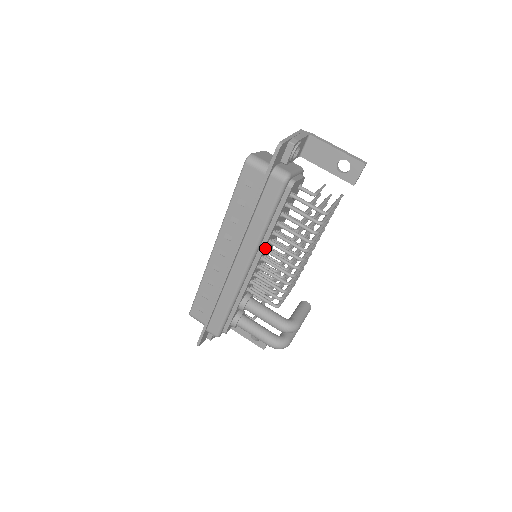
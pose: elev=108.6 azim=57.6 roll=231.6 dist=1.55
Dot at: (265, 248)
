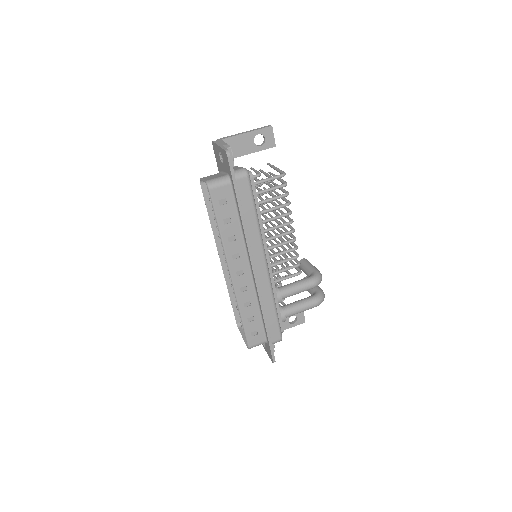
Dot at: occluded
